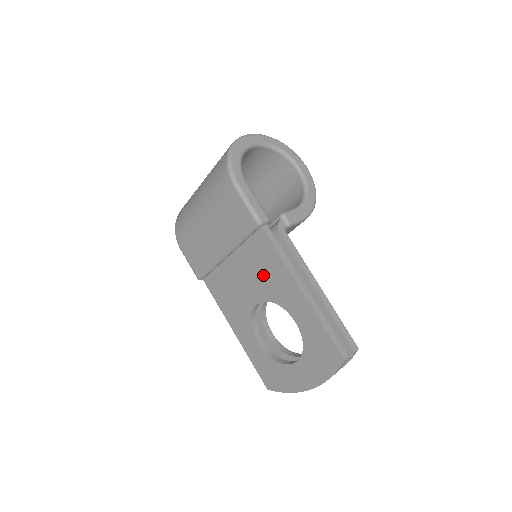
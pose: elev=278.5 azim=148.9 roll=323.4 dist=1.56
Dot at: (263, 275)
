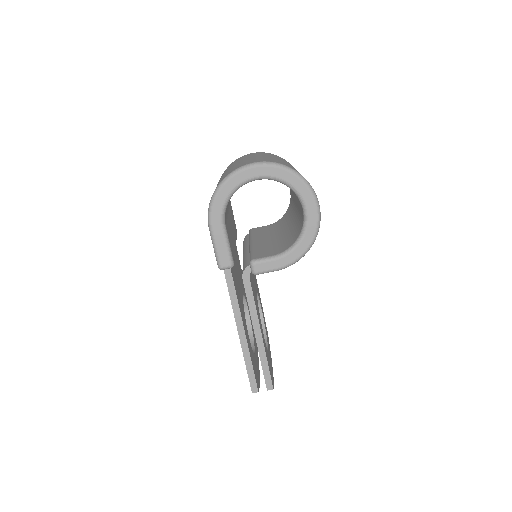
Dot at: occluded
